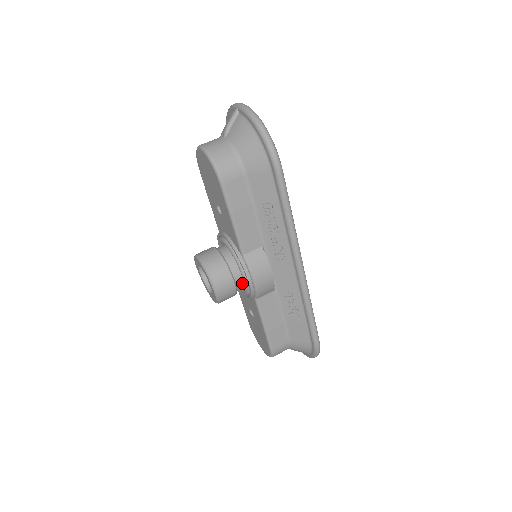
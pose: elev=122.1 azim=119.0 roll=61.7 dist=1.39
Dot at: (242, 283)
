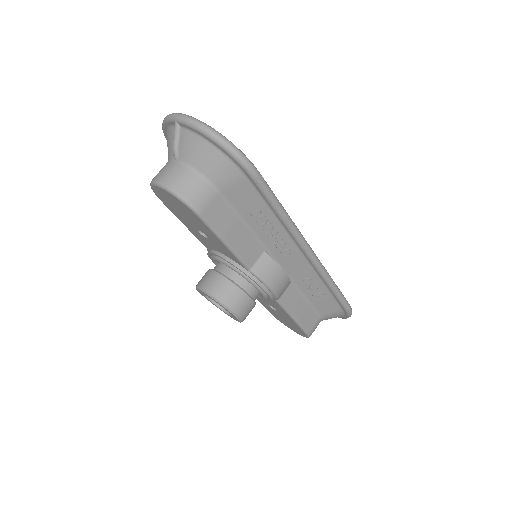
Dot at: (257, 293)
